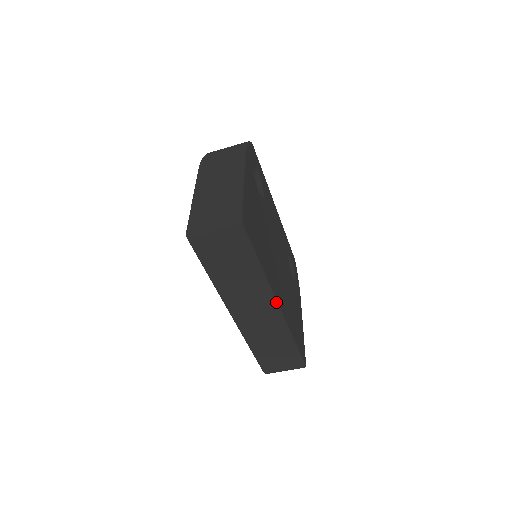
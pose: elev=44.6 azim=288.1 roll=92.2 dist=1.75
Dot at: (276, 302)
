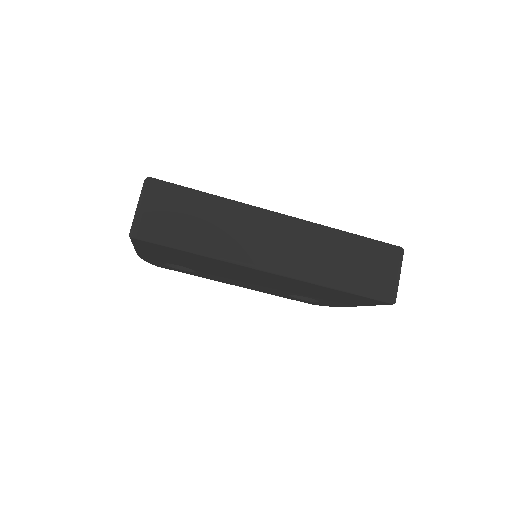
Dot at: (273, 212)
